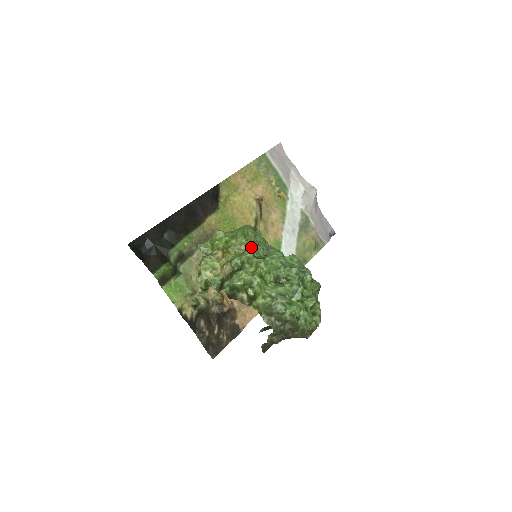
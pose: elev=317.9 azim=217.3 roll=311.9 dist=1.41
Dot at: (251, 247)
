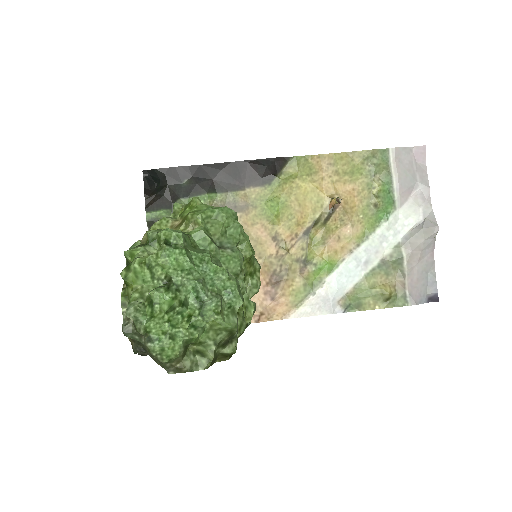
Dot at: (196, 231)
